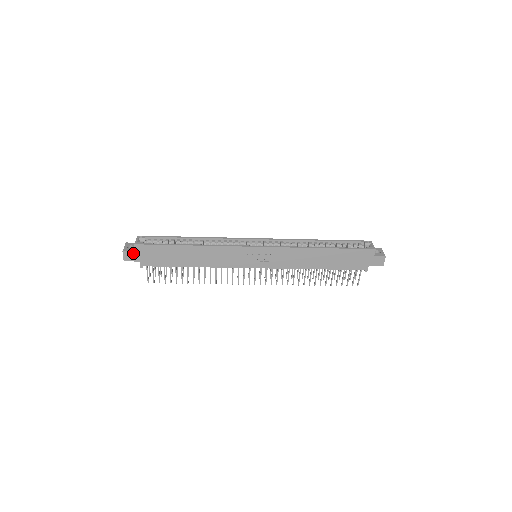
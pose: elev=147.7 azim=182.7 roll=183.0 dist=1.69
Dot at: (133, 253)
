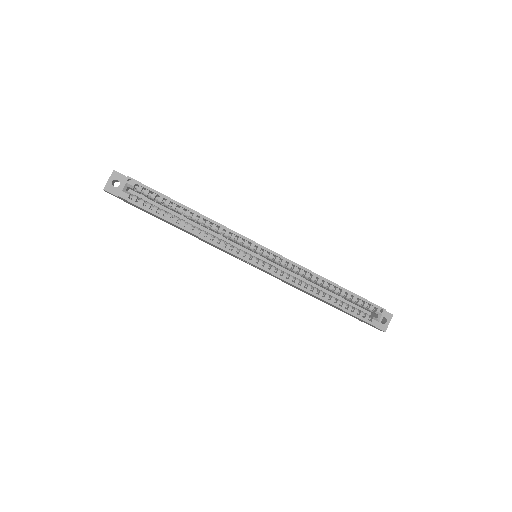
Dot at: (116, 195)
